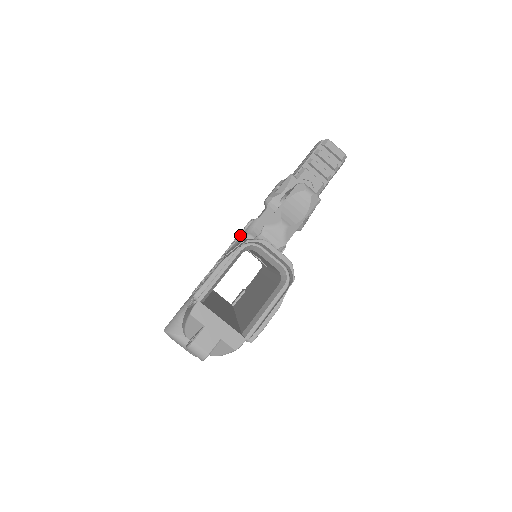
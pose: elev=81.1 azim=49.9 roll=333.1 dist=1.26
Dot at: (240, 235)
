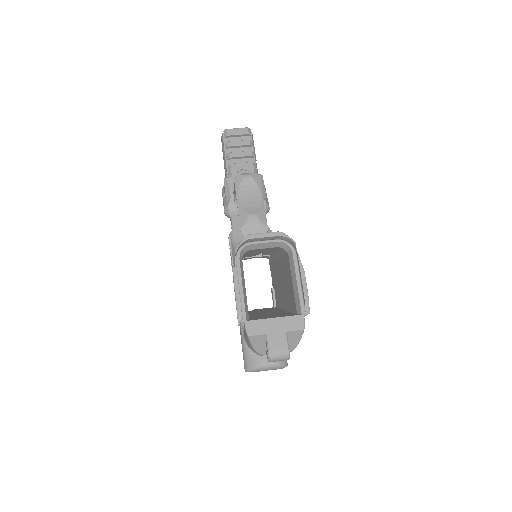
Dot at: (231, 254)
